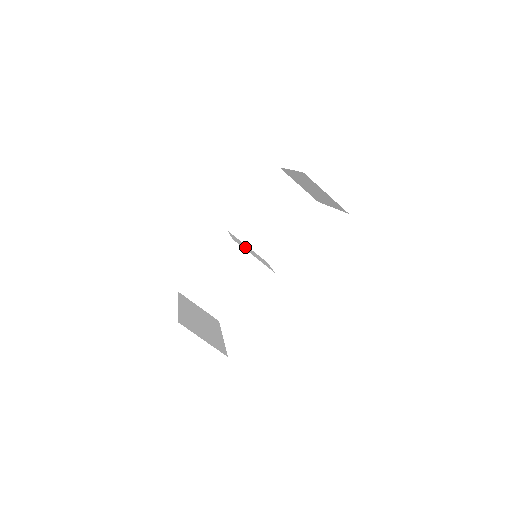
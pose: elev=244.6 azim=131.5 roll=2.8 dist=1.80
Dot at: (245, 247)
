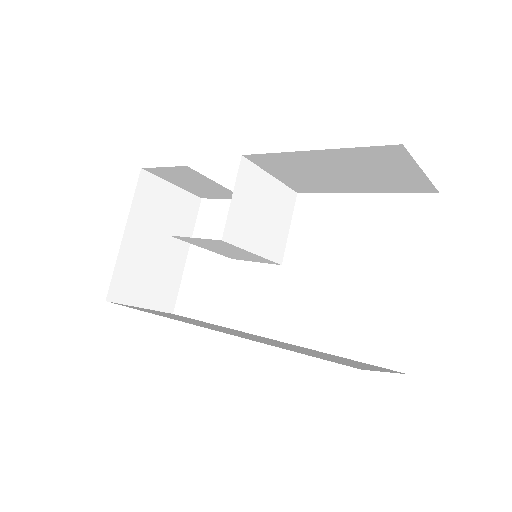
Dot at: (253, 215)
